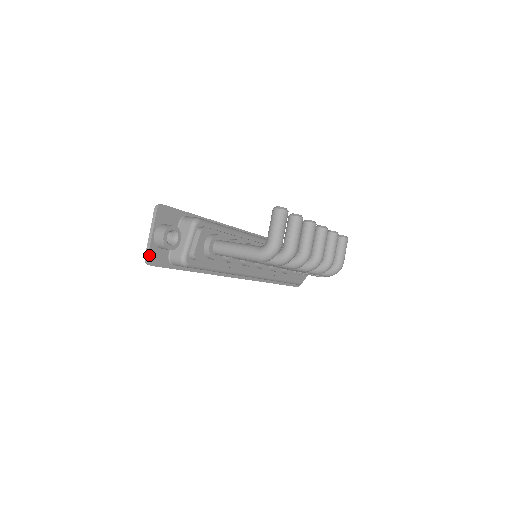
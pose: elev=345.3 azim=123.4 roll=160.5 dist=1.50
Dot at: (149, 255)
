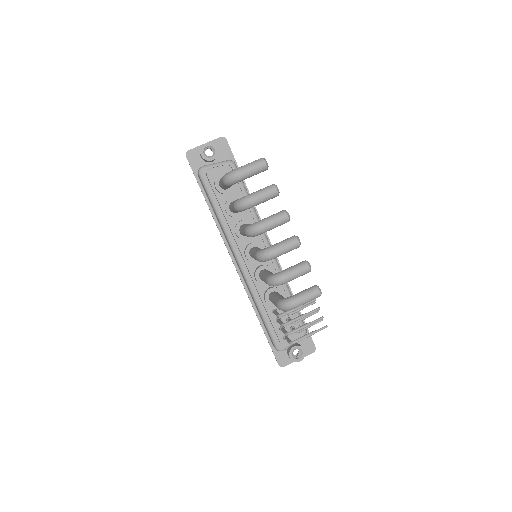
Dot at: (191, 150)
